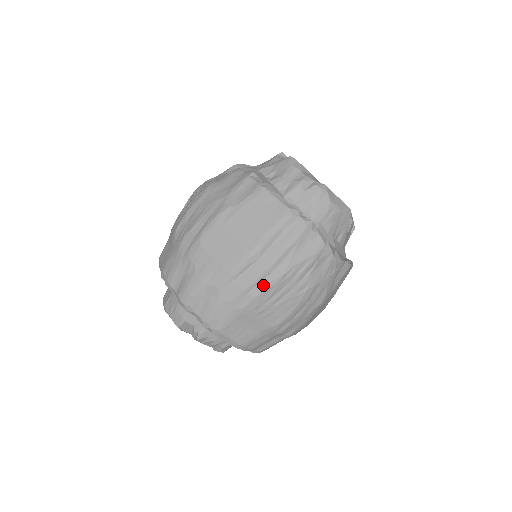
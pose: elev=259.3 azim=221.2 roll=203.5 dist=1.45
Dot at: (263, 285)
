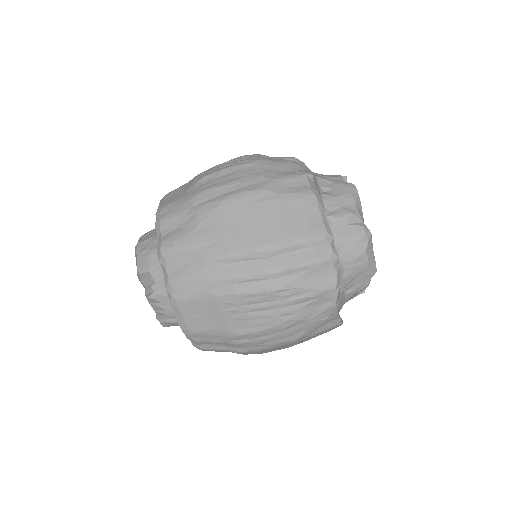
Dot at: (252, 286)
